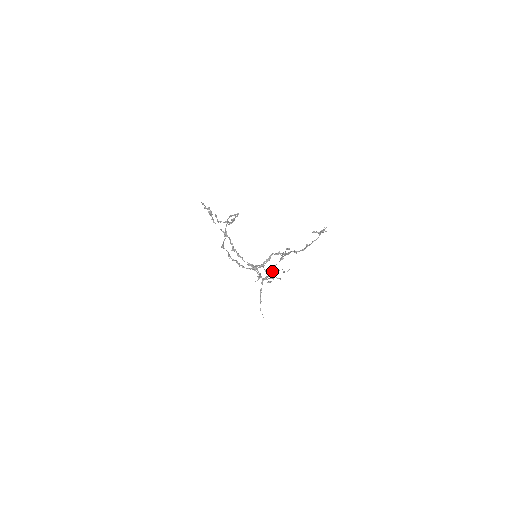
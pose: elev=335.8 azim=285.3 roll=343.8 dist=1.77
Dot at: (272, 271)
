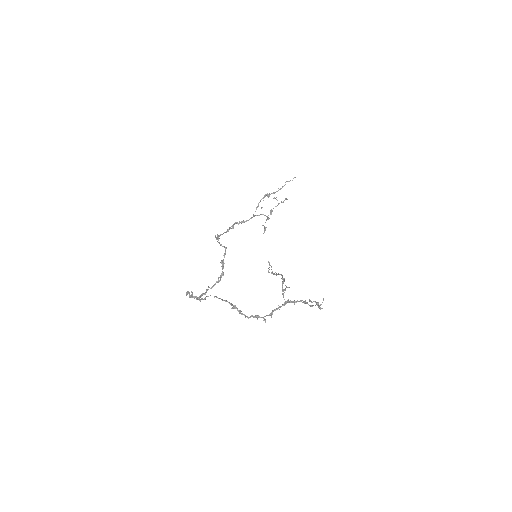
Dot at: (276, 274)
